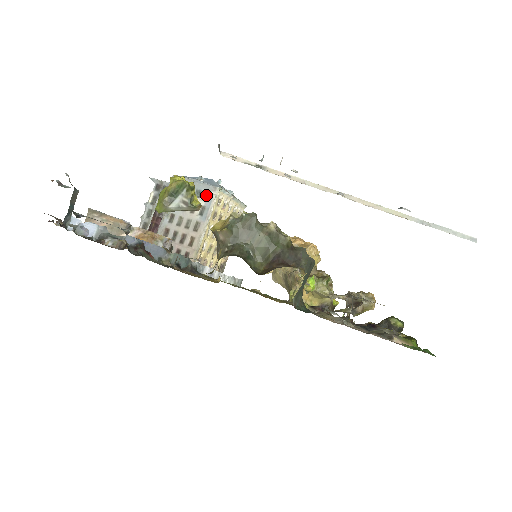
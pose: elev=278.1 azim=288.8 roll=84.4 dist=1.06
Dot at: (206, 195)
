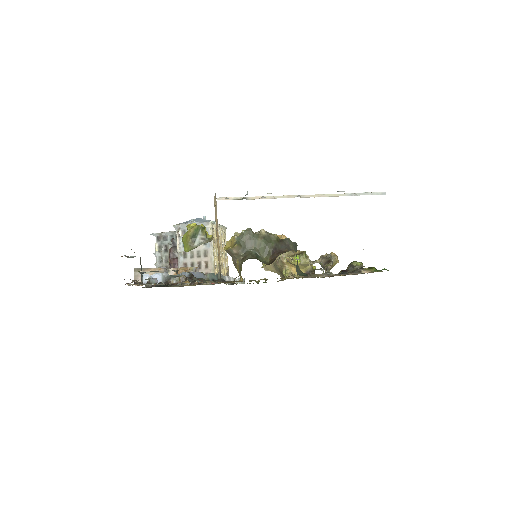
Dot at: occluded
